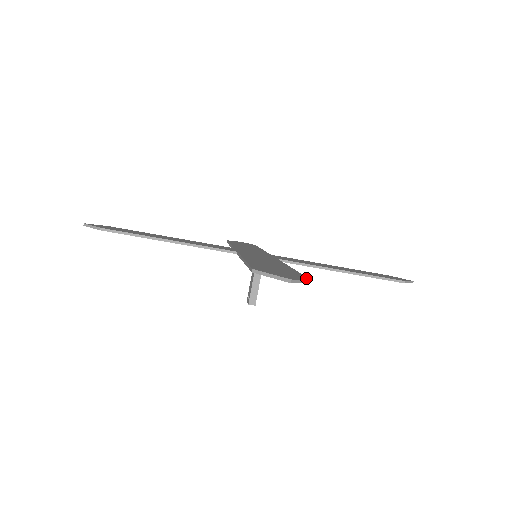
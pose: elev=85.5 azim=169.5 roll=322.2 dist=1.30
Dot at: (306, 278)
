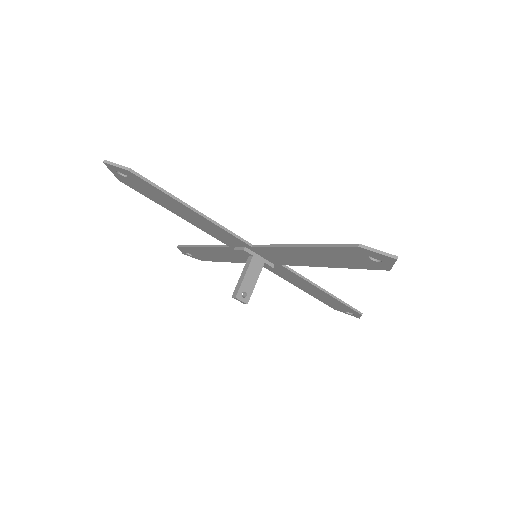
Dot at: (132, 171)
